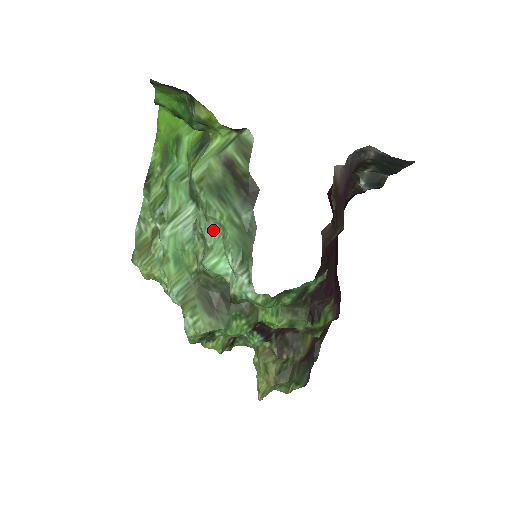
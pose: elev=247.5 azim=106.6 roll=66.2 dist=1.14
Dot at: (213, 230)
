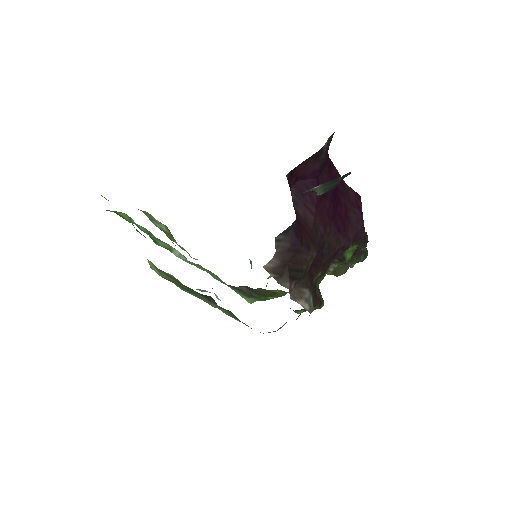
Dot at: (203, 290)
